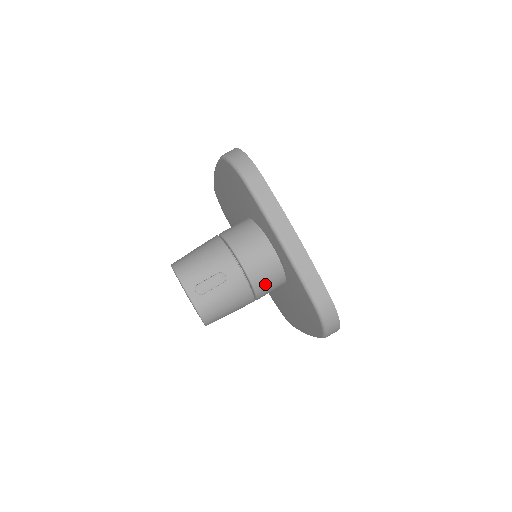
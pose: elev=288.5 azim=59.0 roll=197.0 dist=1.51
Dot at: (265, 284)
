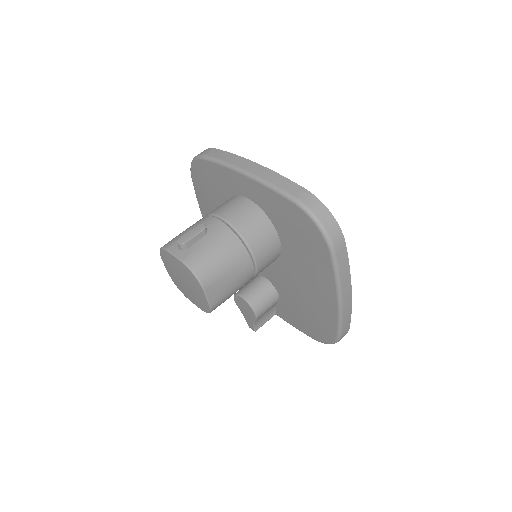
Dot at: (251, 231)
